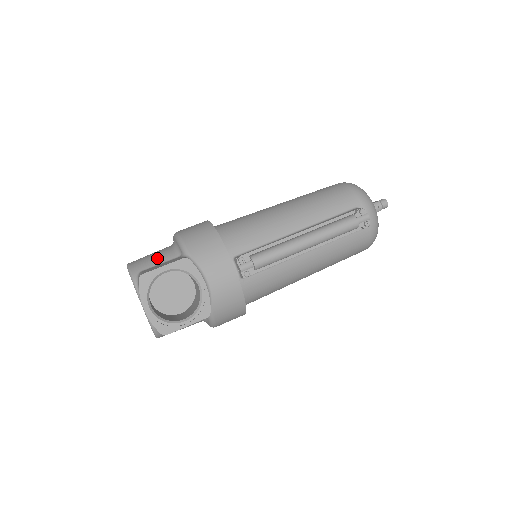
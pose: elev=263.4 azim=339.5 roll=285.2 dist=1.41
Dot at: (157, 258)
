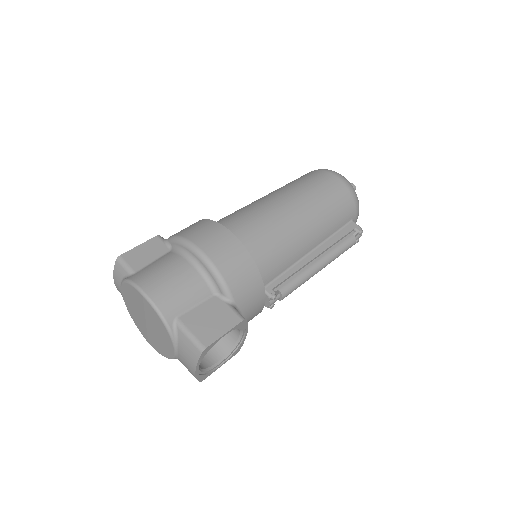
Dot at: (190, 295)
